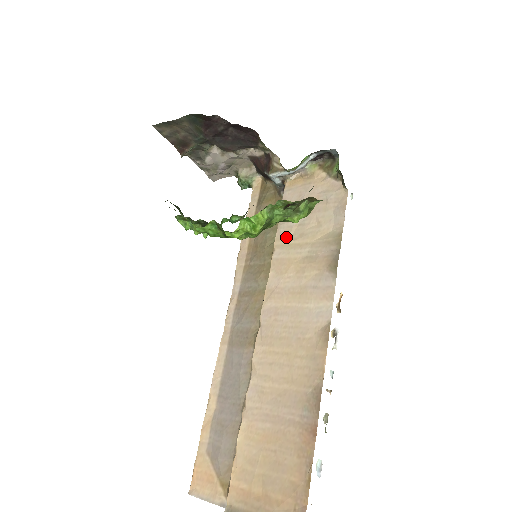
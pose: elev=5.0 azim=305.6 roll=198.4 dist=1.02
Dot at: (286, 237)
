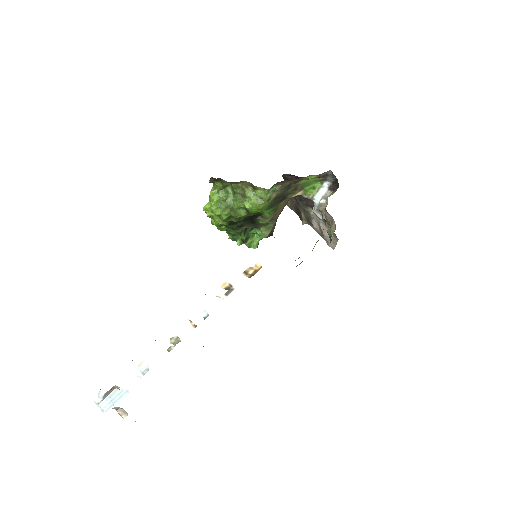
Dot at: occluded
